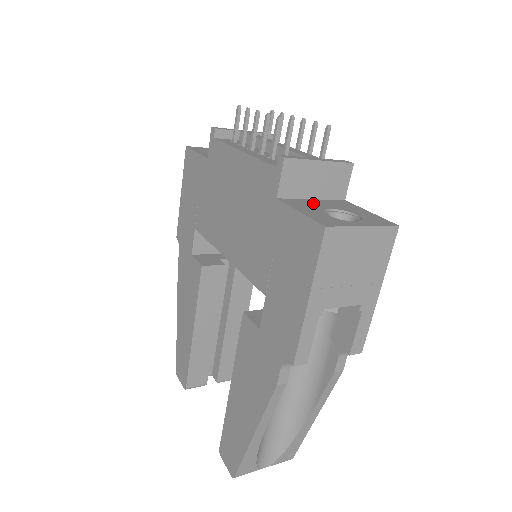
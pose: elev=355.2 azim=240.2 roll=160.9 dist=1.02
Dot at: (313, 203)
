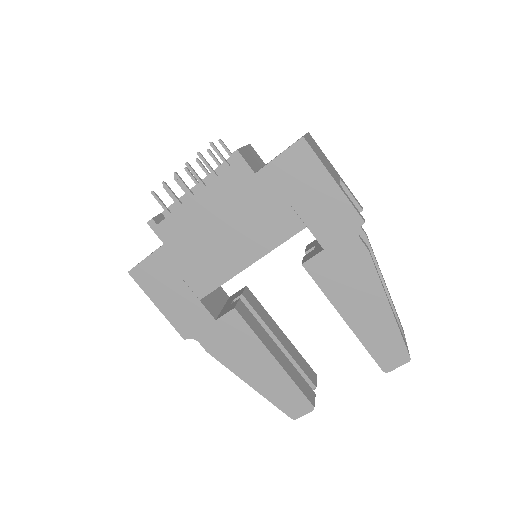
Dot at: occluded
